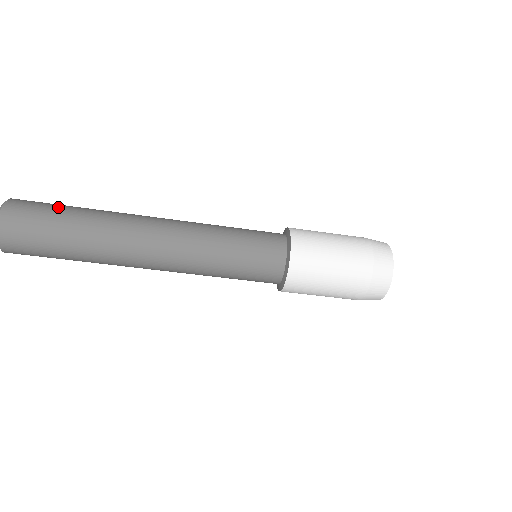
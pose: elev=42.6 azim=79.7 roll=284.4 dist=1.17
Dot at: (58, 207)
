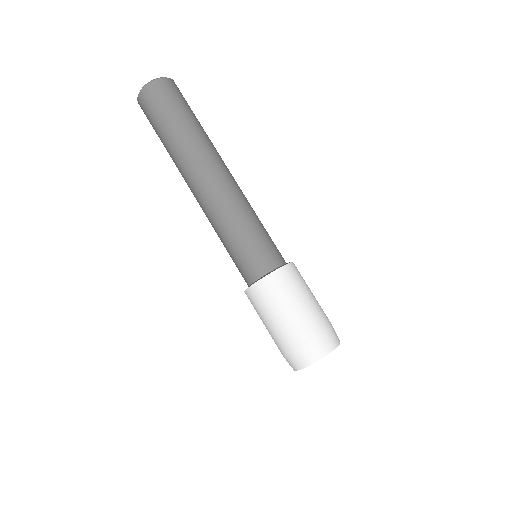
Dot at: occluded
